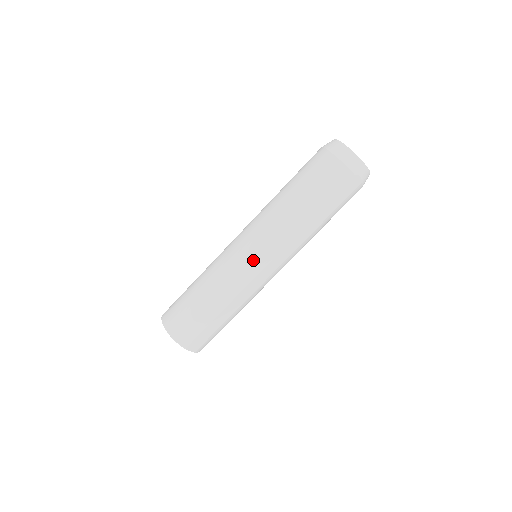
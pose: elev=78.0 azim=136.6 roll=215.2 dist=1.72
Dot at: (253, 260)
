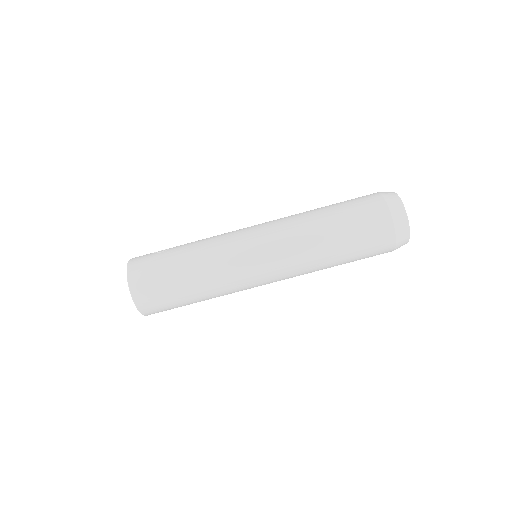
Dot at: (261, 281)
